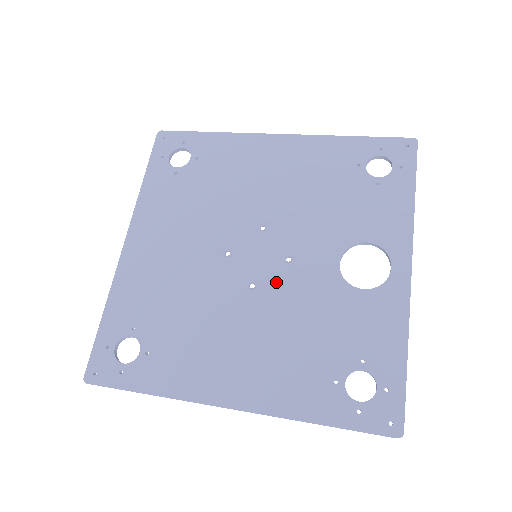
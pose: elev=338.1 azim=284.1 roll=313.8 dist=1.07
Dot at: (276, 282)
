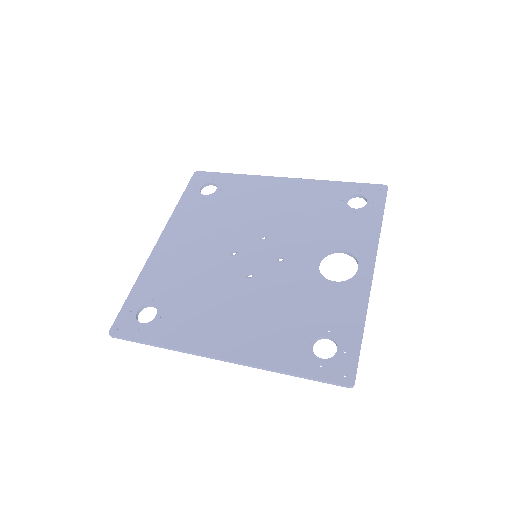
Dot at: (269, 273)
